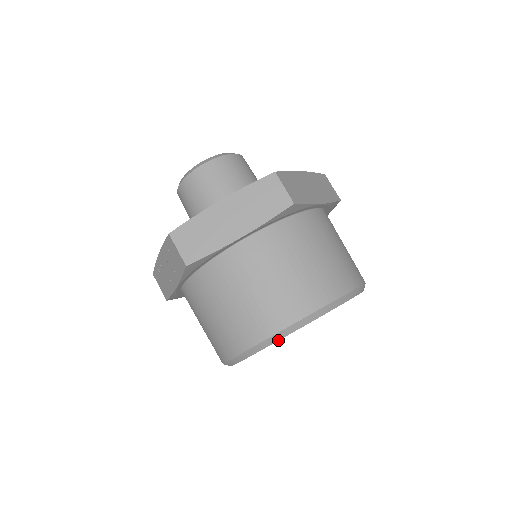
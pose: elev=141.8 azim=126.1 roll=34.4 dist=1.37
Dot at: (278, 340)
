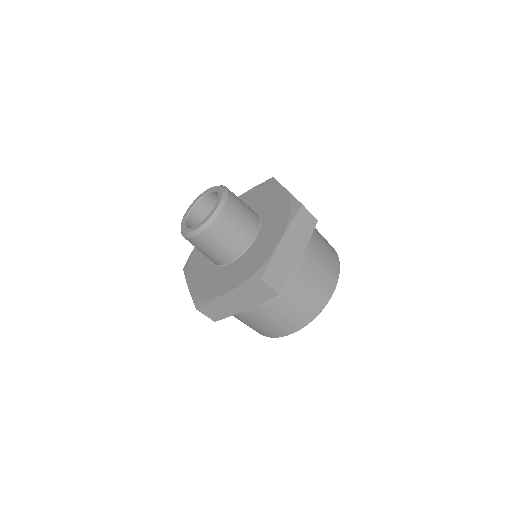
Dot at: occluded
